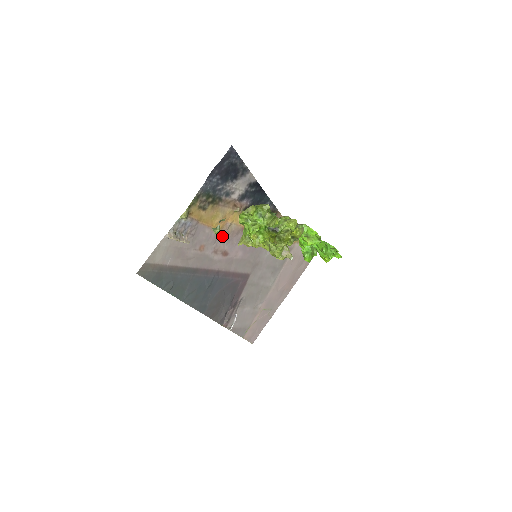
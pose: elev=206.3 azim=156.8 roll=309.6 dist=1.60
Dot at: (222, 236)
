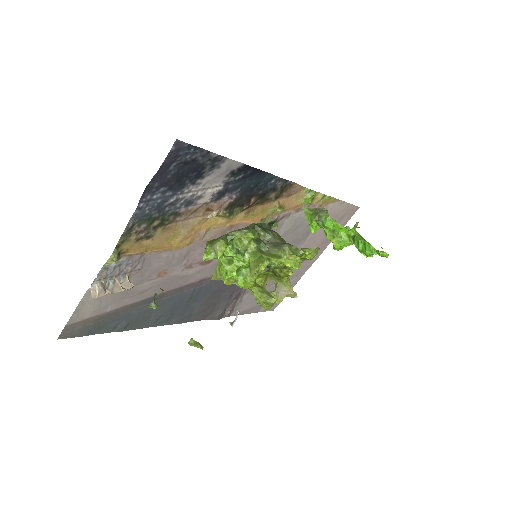
Dot at: (195, 248)
